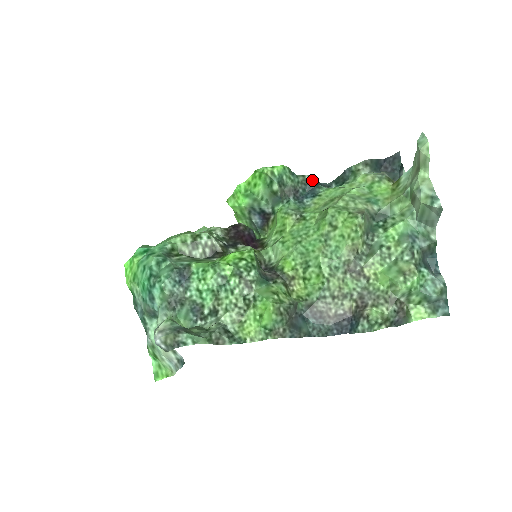
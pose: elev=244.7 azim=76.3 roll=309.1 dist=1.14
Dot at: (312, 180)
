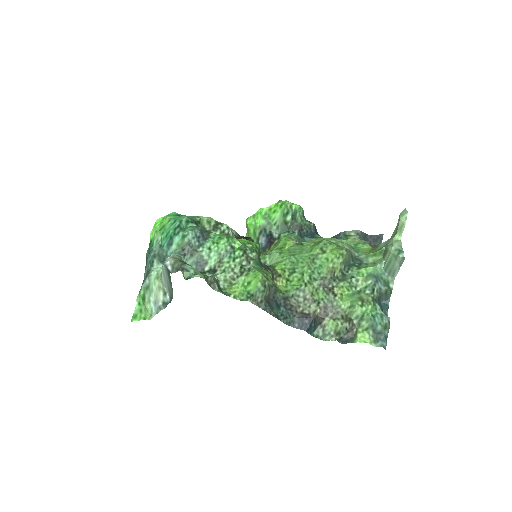
Dot at: (315, 228)
